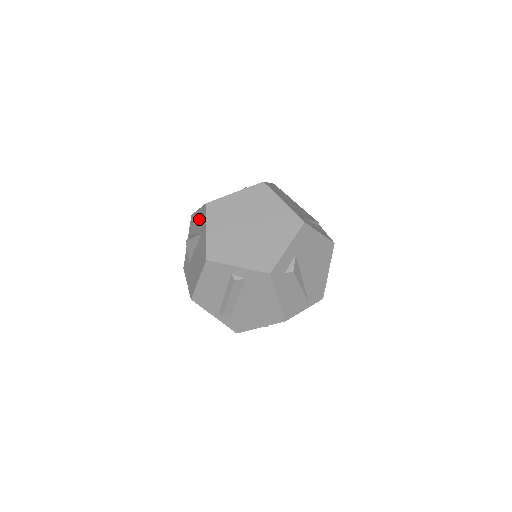
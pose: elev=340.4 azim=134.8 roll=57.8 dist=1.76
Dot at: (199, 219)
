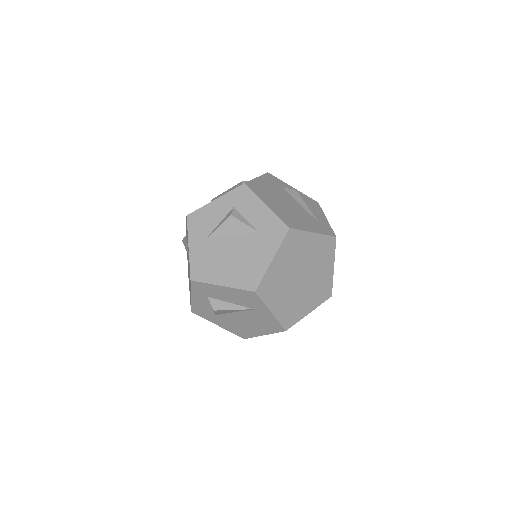
Dot at: (235, 296)
